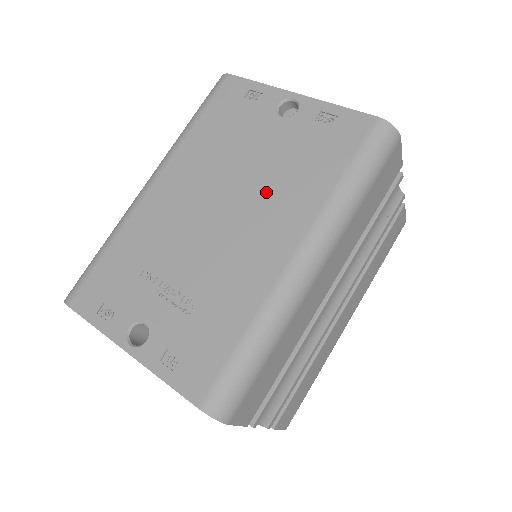
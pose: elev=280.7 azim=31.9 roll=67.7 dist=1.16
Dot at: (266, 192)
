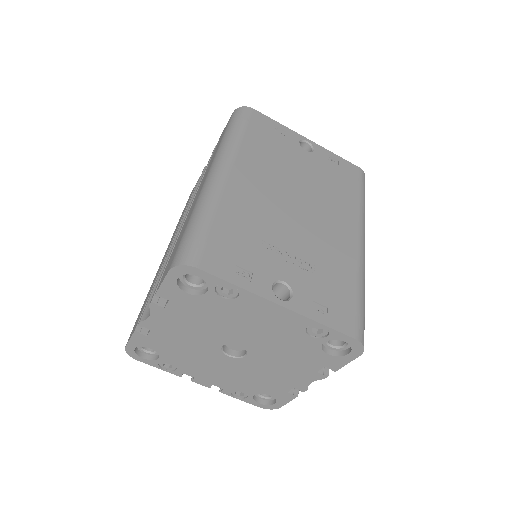
Dot at: (322, 197)
